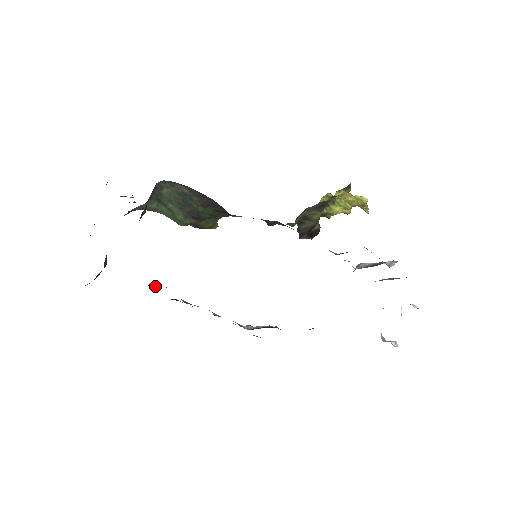
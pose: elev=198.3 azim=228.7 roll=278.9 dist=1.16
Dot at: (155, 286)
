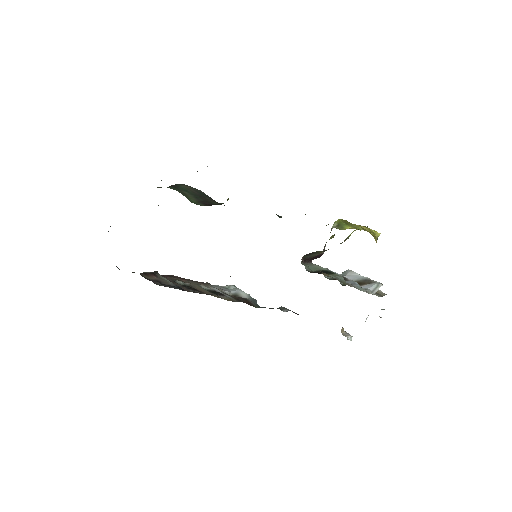
Dot at: (154, 276)
